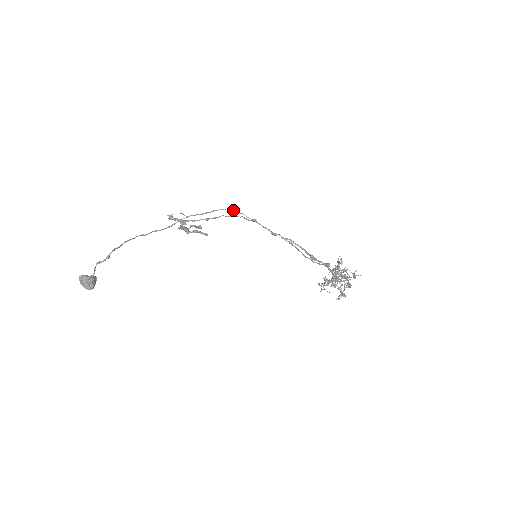
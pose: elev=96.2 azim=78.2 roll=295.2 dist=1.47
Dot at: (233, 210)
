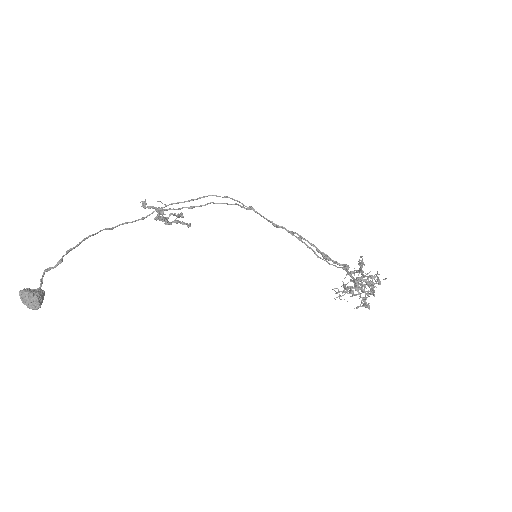
Dot at: (226, 196)
